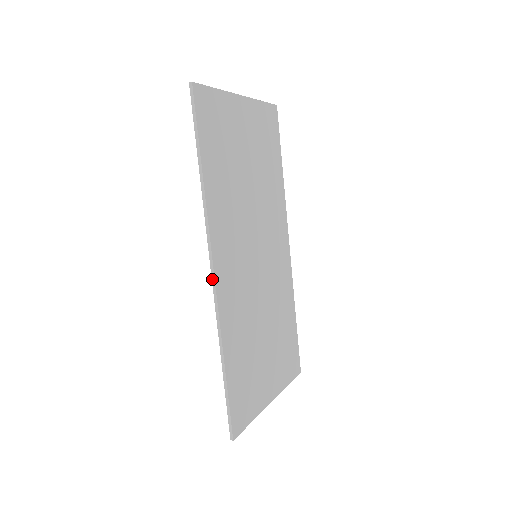
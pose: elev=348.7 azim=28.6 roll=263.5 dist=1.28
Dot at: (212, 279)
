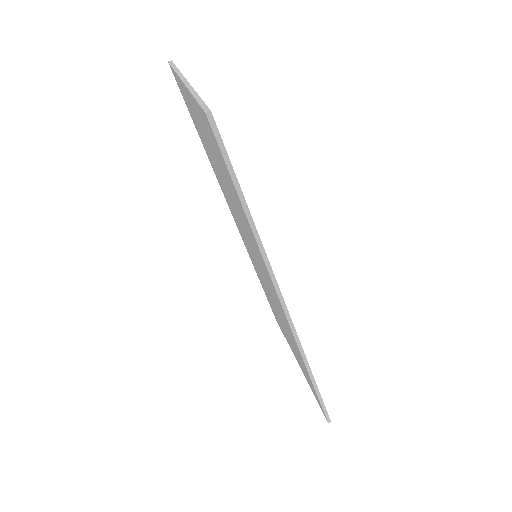
Dot at: (287, 318)
